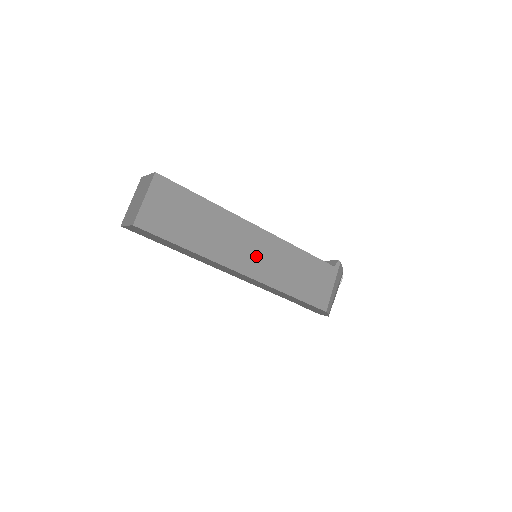
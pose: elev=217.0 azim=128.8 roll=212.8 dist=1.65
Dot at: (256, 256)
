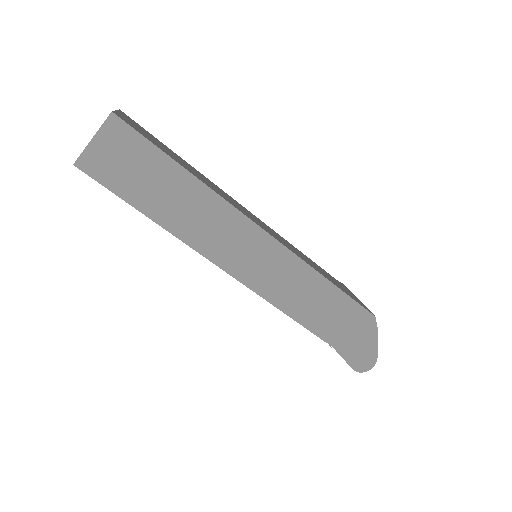
Dot at: (263, 226)
